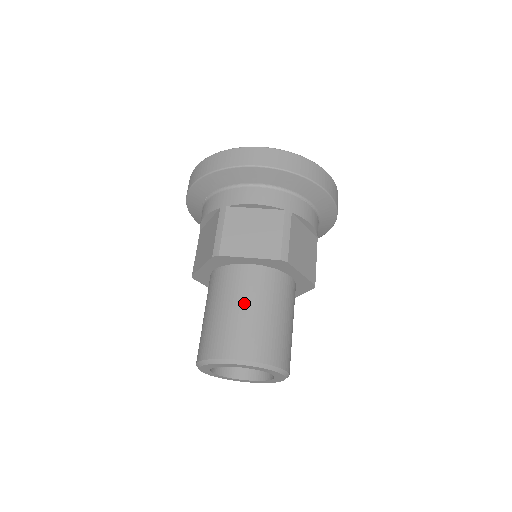
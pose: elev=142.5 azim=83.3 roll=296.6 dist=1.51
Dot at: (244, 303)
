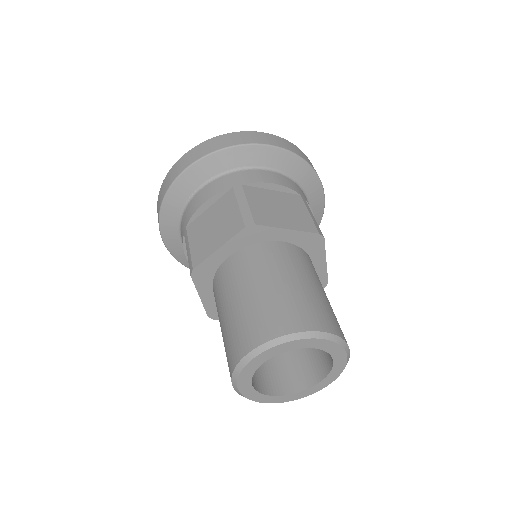
Dot at: (294, 276)
